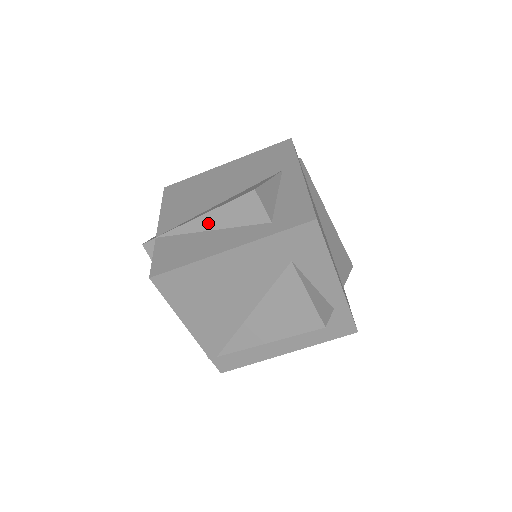
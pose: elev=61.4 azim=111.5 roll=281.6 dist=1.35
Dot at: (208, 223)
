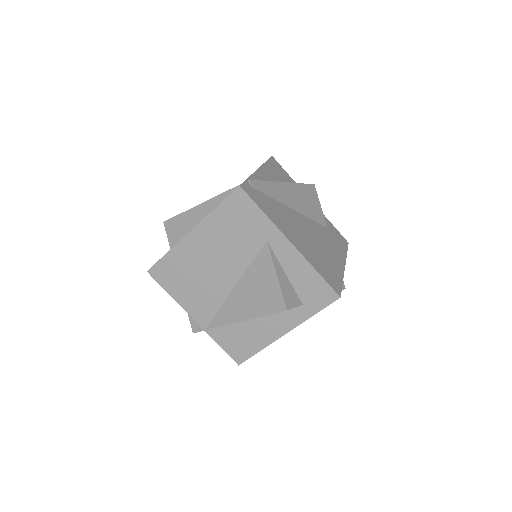
Dot at: occluded
